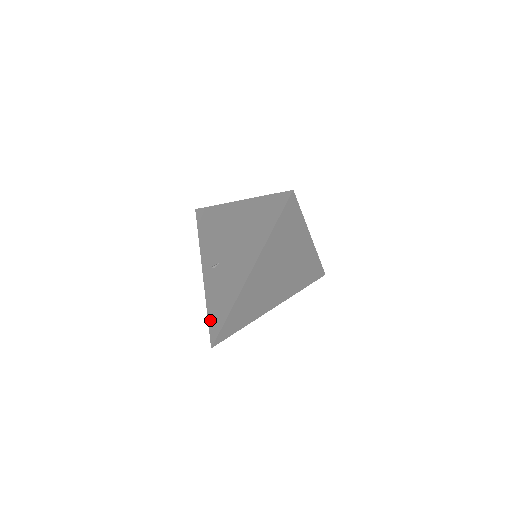
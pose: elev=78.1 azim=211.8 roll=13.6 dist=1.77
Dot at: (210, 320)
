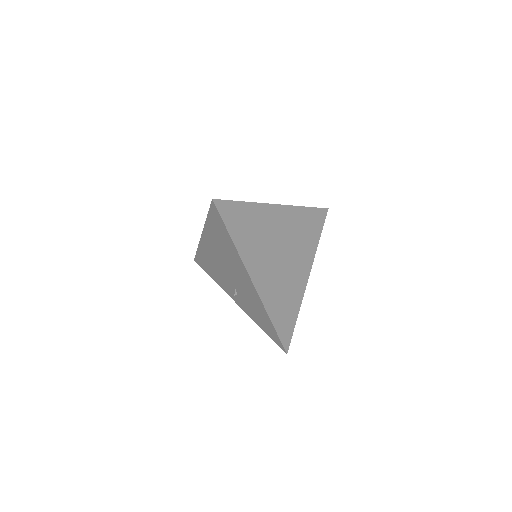
Dot at: (268, 334)
